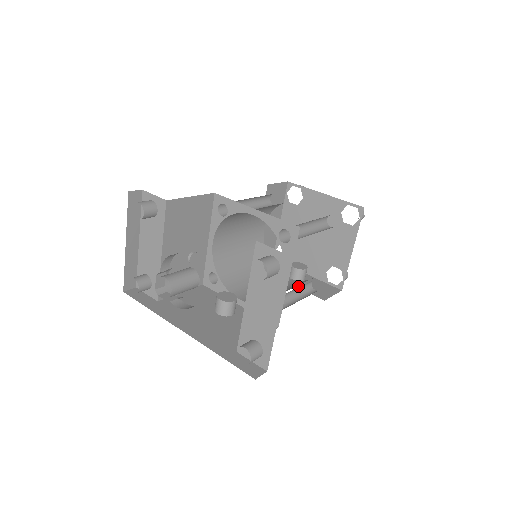
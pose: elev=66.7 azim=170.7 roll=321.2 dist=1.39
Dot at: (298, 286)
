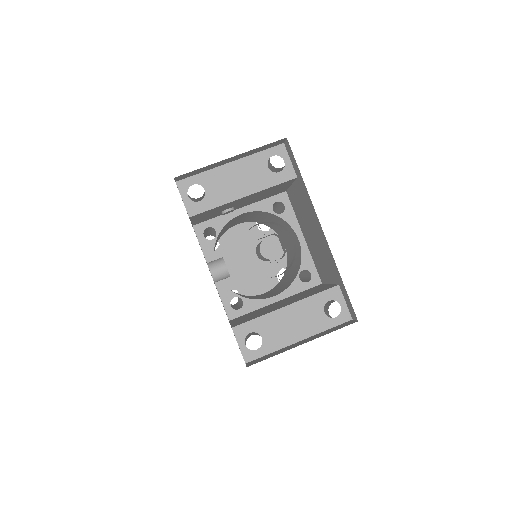
Dot at: occluded
